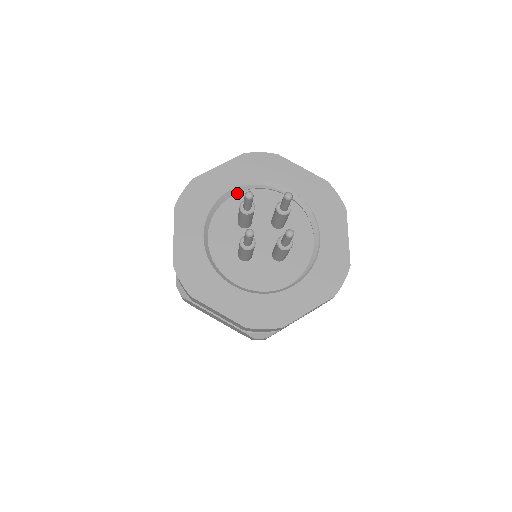
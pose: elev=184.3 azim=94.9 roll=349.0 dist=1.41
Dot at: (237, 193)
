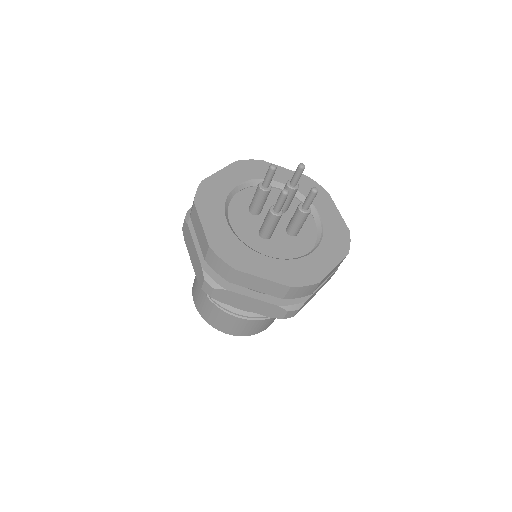
Dot at: (240, 191)
